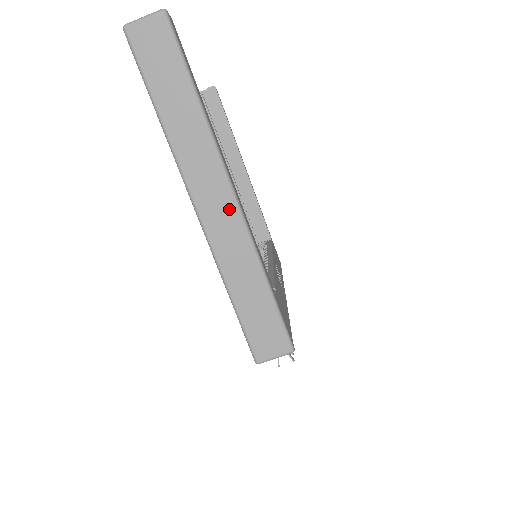
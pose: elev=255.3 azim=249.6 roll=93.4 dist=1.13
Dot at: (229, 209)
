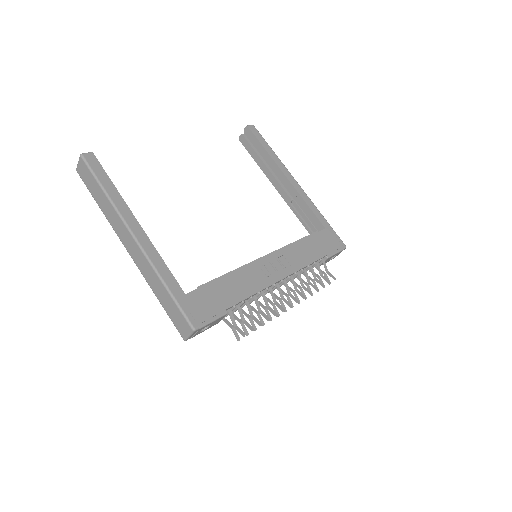
Dot at: (136, 248)
